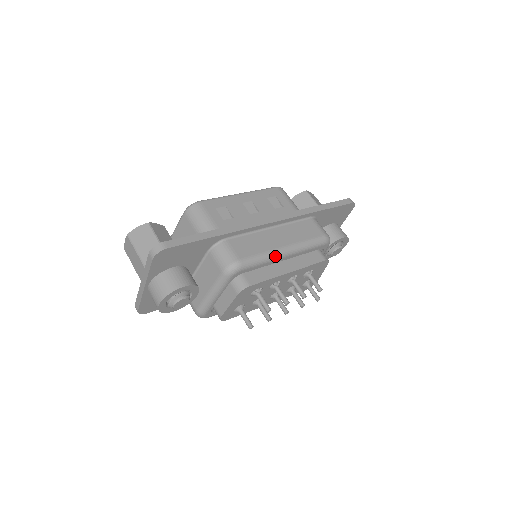
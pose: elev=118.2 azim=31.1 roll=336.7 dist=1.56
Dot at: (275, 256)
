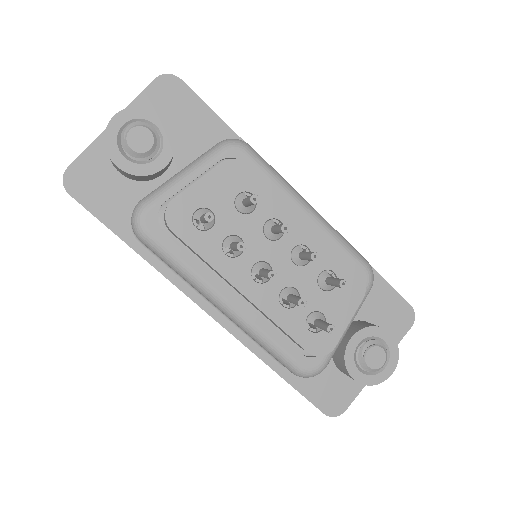
Dot at: (294, 192)
